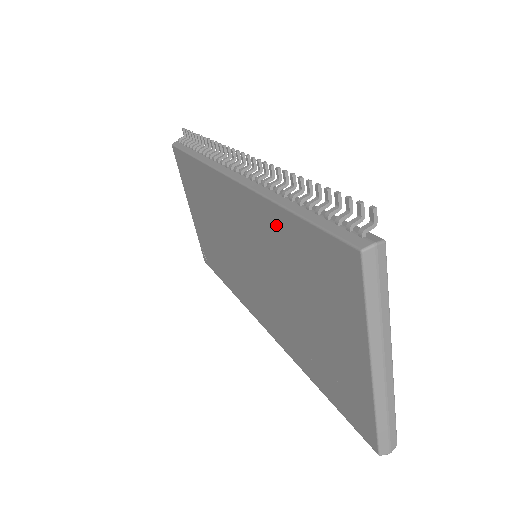
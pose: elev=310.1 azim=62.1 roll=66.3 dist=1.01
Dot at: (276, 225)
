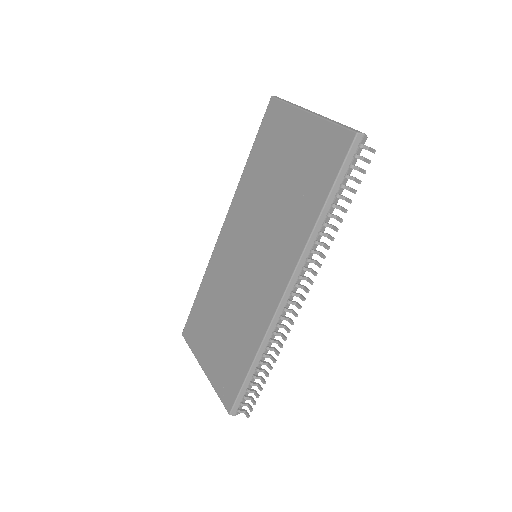
Dot at: (249, 177)
